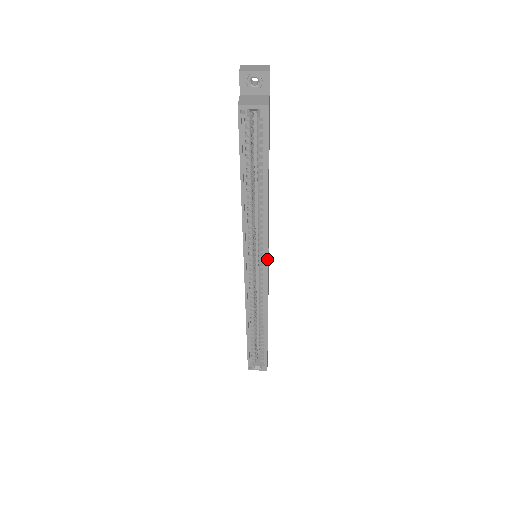
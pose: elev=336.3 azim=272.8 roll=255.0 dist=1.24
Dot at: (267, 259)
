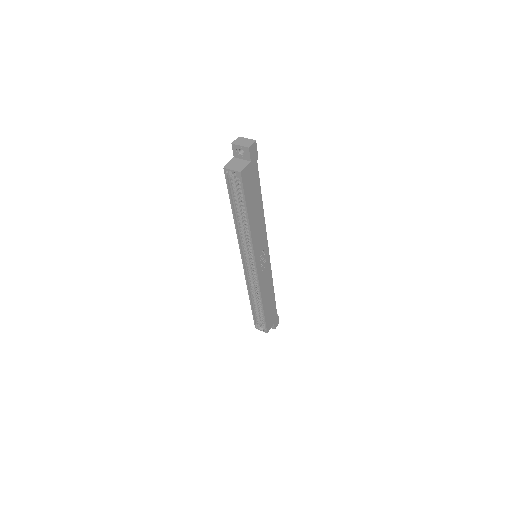
Dot at: (255, 262)
